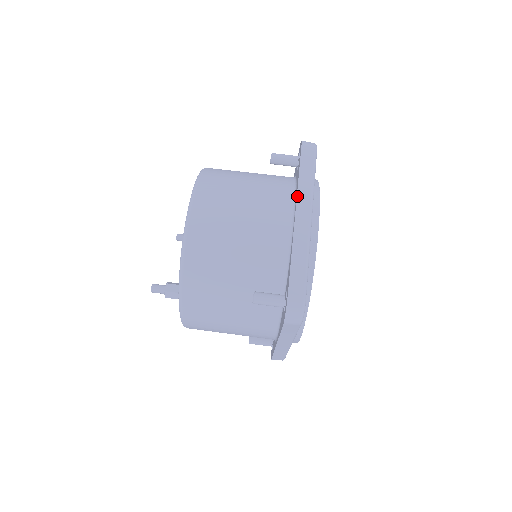
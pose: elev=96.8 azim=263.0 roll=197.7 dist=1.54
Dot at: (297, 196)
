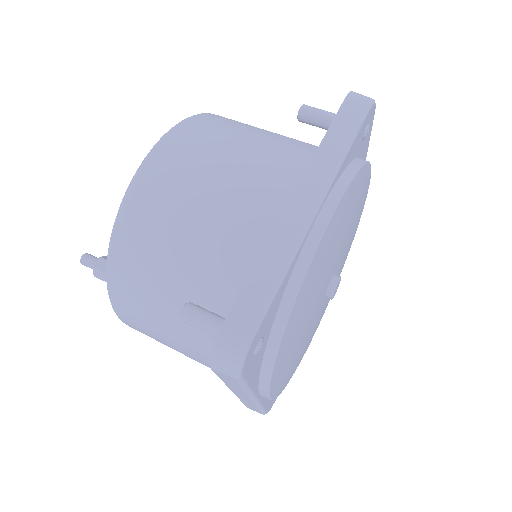
Dot at: (307, 169)
